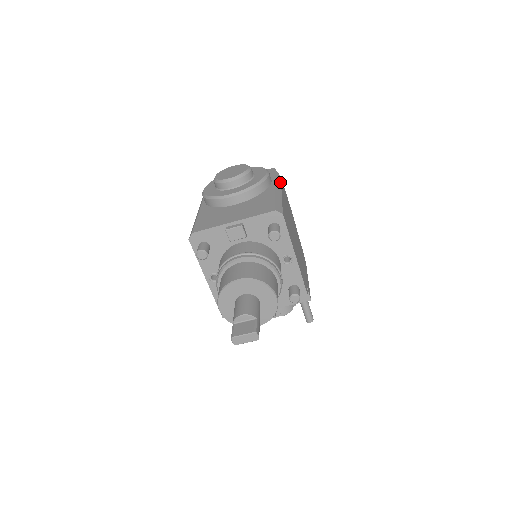
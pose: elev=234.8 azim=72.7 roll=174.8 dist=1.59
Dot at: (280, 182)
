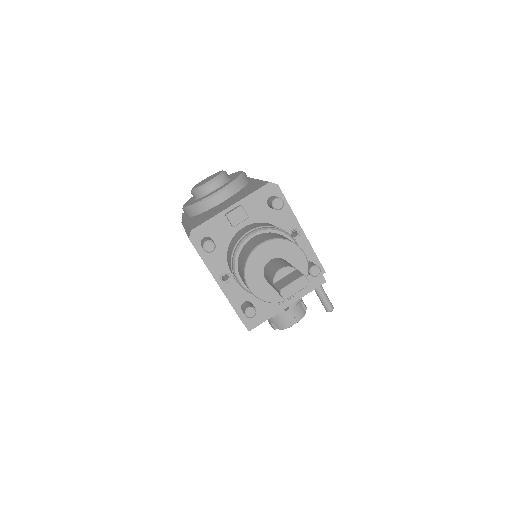
Dot at: occluded
